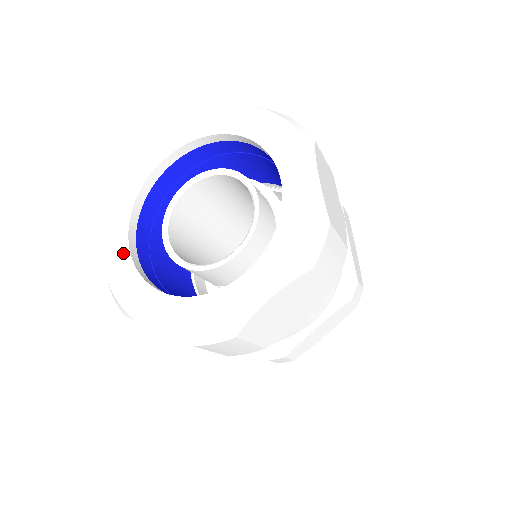
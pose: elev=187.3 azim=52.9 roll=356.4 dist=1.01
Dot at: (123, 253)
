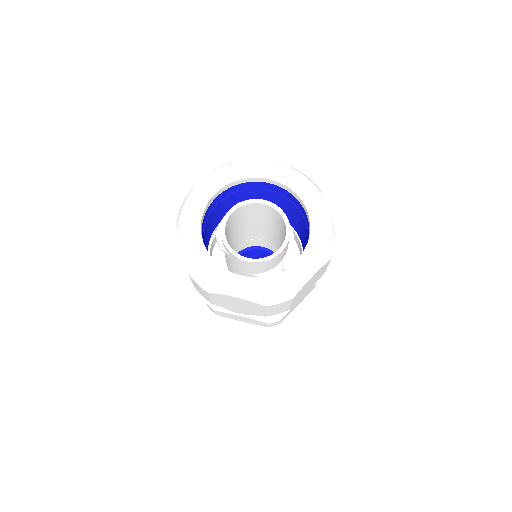
Dot at: (202, 252)
